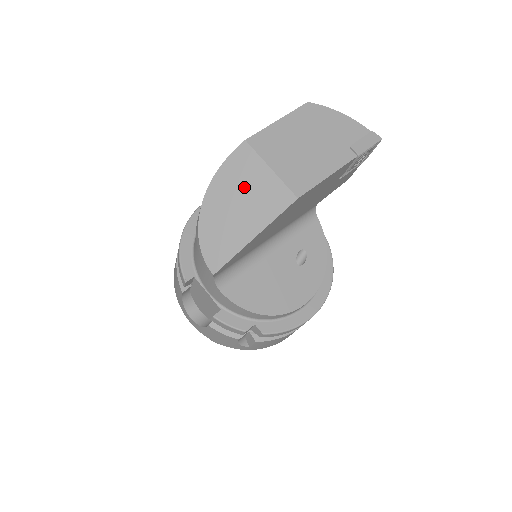
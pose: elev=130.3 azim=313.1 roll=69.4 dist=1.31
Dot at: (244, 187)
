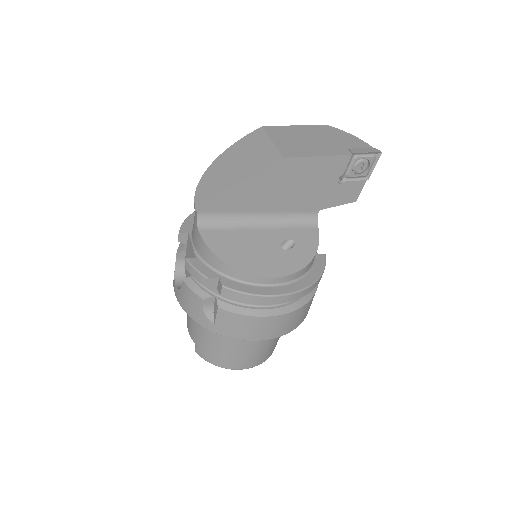
Dot at: (247, 152)
